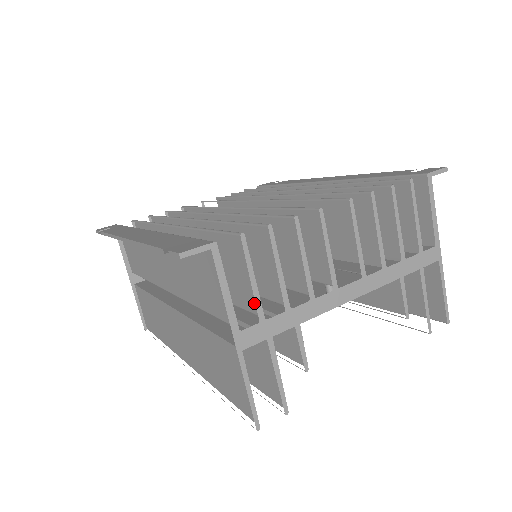
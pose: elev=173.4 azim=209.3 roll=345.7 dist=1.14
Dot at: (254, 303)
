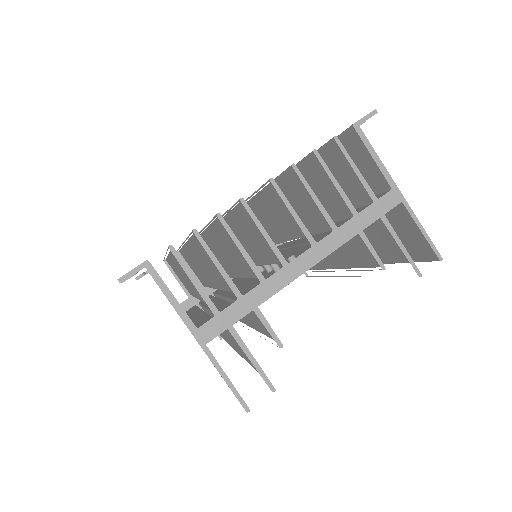
Dot at: occluded
